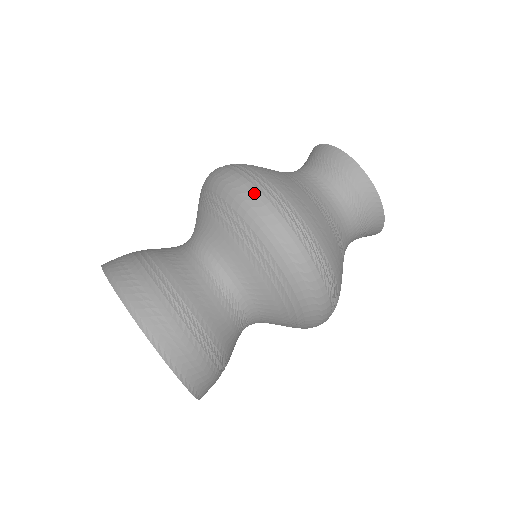
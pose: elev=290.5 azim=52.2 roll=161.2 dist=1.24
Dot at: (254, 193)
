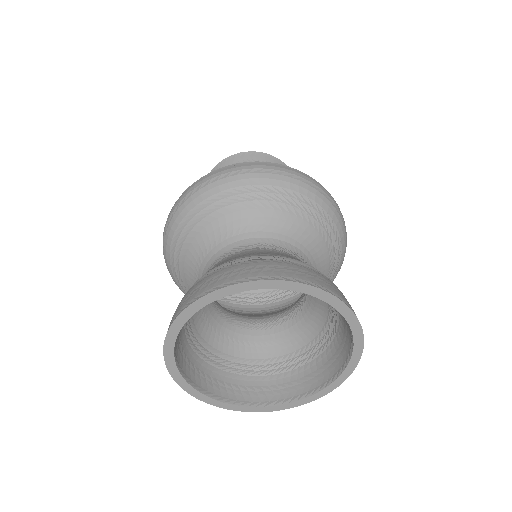
Dot at: (301, 174)
